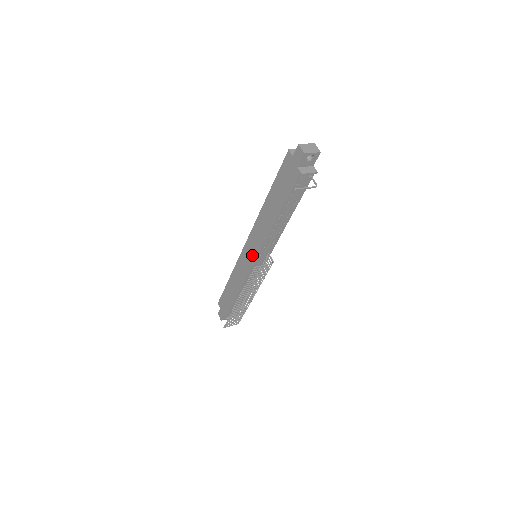
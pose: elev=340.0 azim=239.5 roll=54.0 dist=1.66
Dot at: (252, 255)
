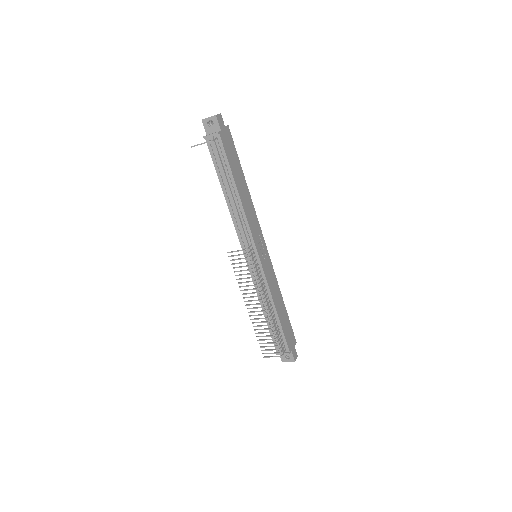
Dot at: occluded
